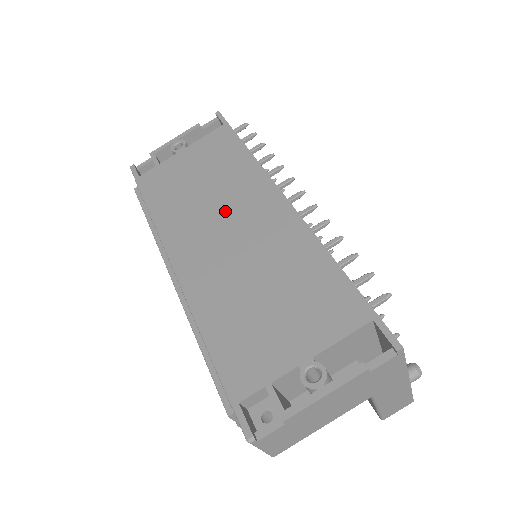
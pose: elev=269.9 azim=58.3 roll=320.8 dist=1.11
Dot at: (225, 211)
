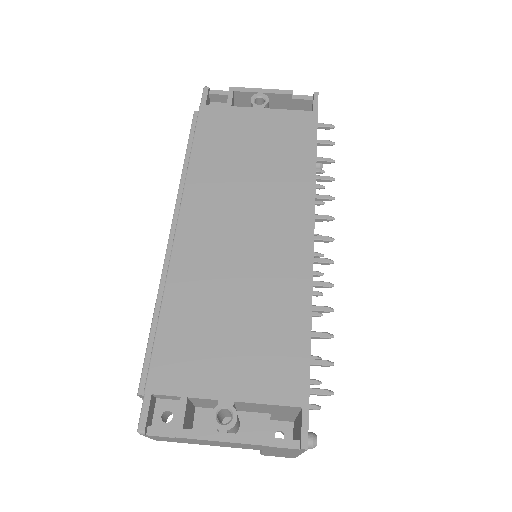
Dot at: (255, 205)
